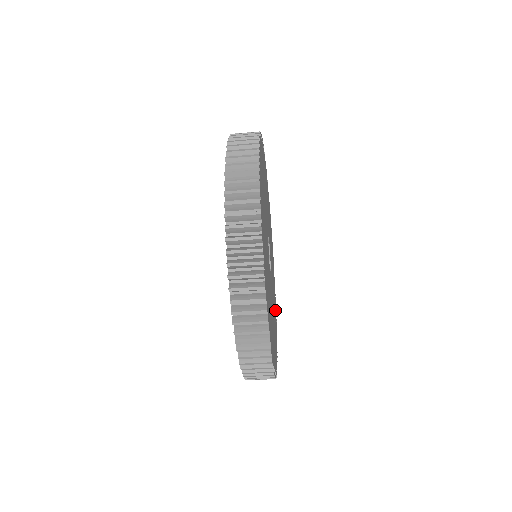
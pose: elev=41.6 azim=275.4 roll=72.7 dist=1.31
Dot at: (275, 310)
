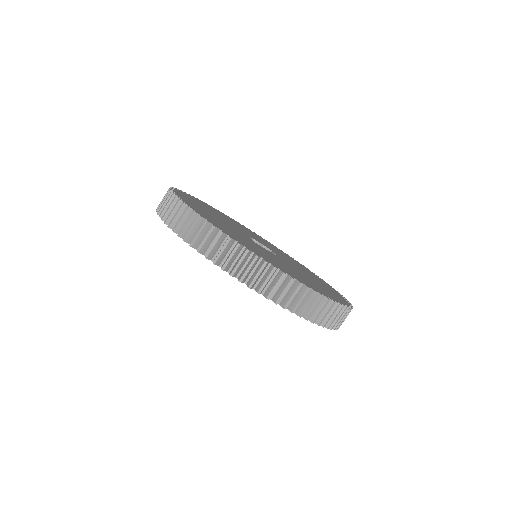
Dot at: (332, 291)
